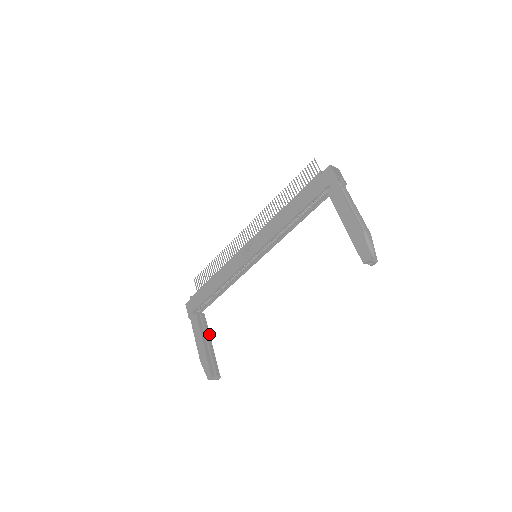
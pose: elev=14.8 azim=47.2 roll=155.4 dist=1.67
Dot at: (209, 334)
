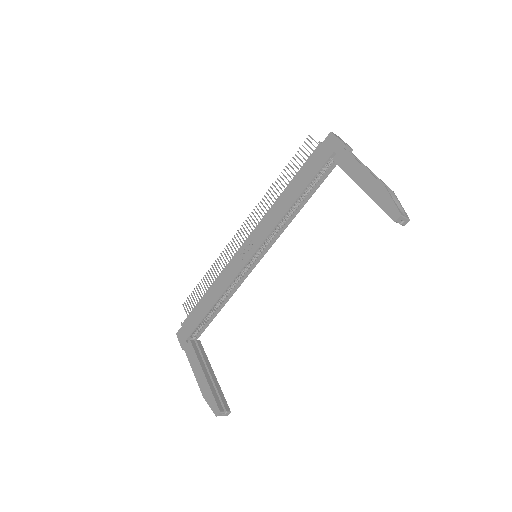
Dot at: (209, 363)
